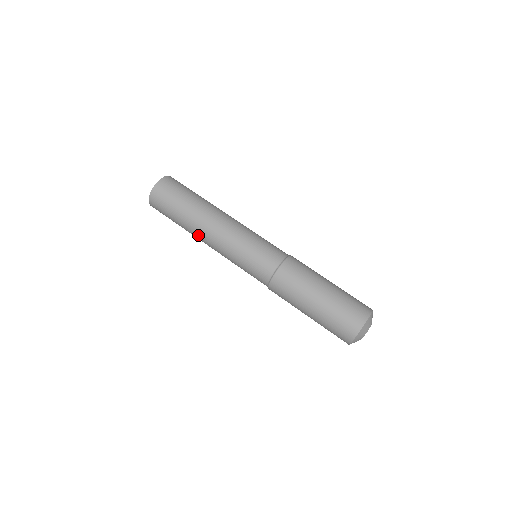
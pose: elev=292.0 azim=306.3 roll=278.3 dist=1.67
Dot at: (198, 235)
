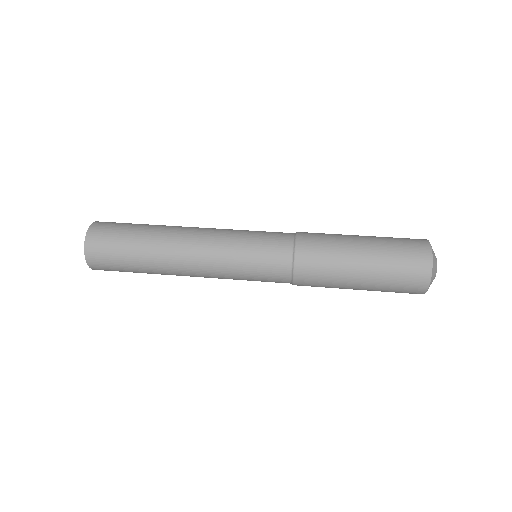
Dot at: (175, 274)
